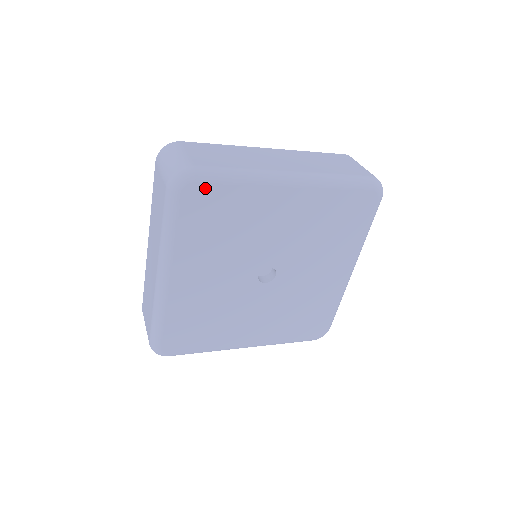
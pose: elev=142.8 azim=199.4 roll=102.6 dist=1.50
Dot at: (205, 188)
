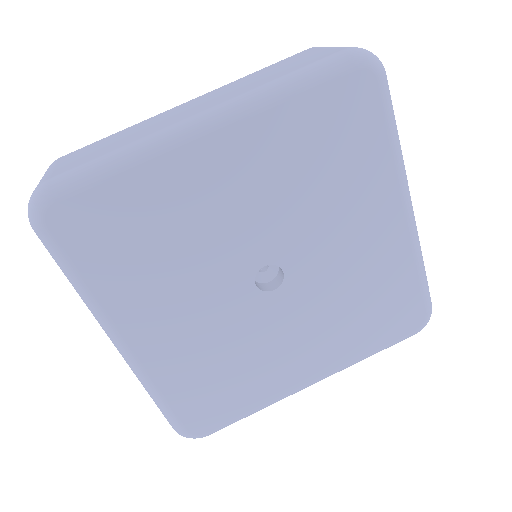
Dot at: (77, 203)
